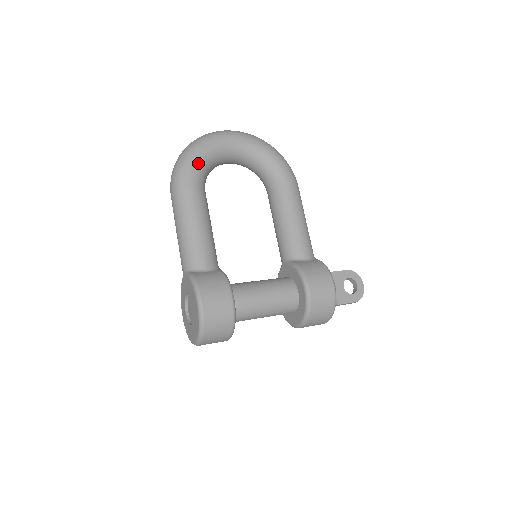
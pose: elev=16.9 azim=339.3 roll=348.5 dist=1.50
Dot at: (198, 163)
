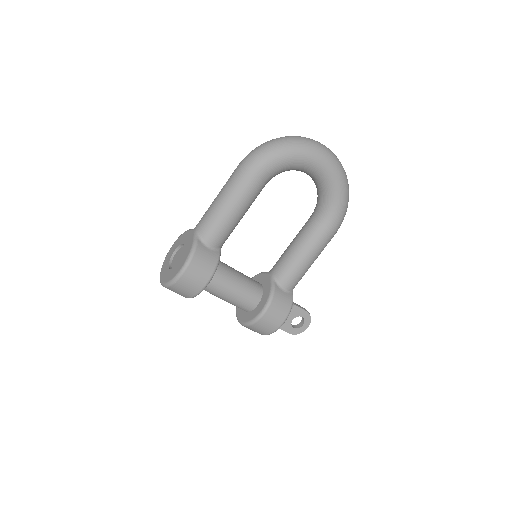
Dot at: (279, 164)
